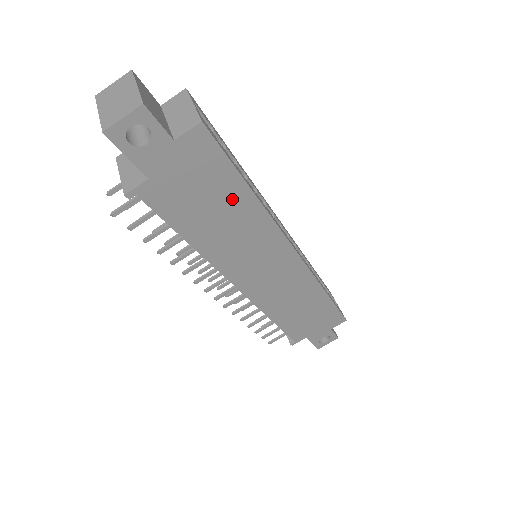
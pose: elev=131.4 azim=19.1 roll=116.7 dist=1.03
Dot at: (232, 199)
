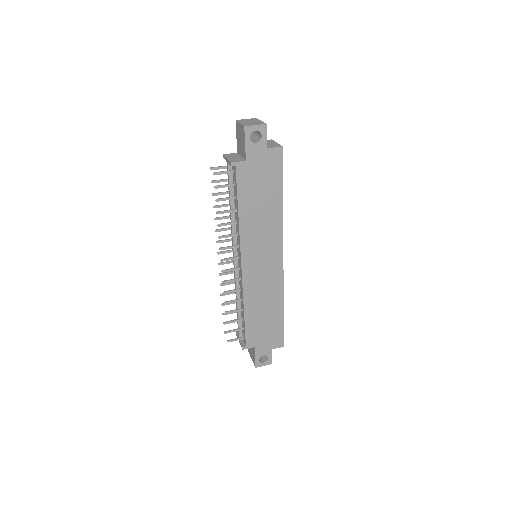
Dot at: (272, 197)
